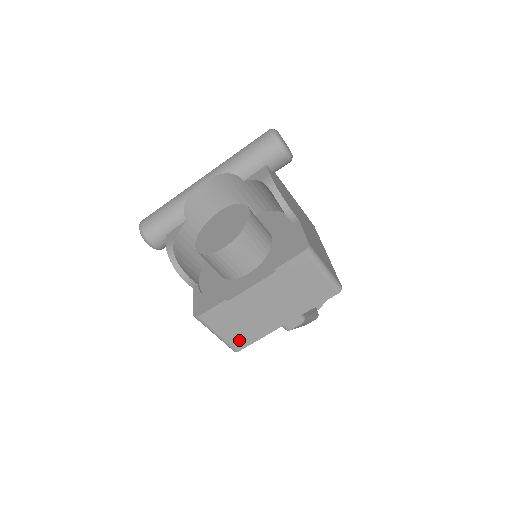
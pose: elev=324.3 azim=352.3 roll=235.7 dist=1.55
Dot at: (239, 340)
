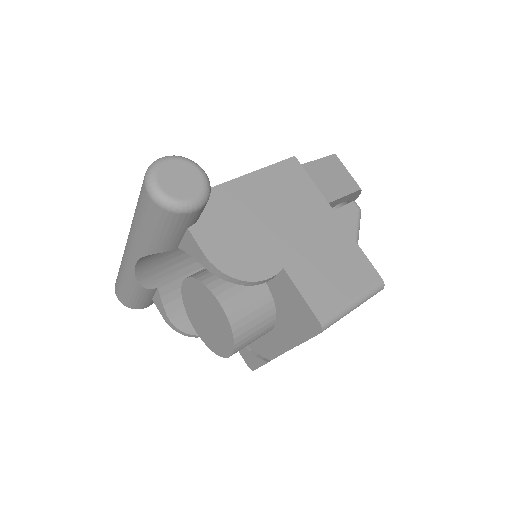
Dot at: occluded
